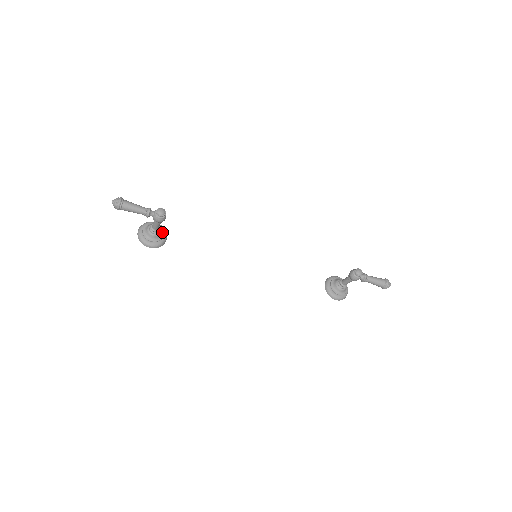
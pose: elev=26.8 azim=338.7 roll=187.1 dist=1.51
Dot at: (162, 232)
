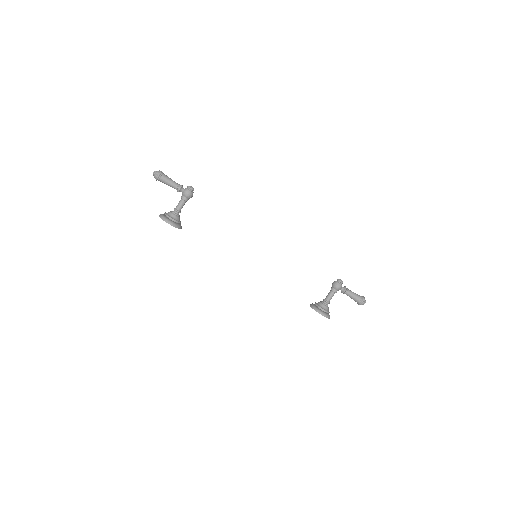
Dot at: occluded
